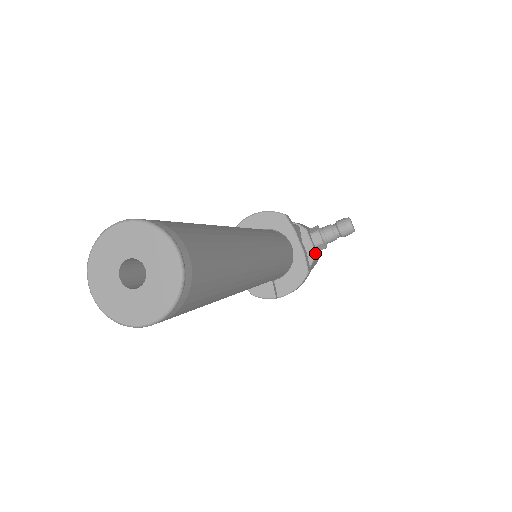
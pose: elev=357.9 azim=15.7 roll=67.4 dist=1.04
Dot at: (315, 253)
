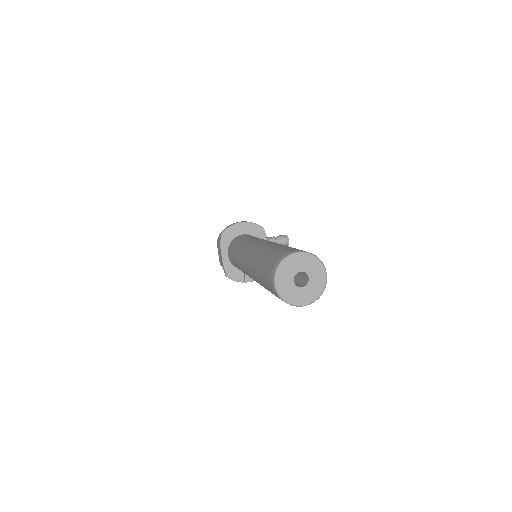
Dot at: occluded
